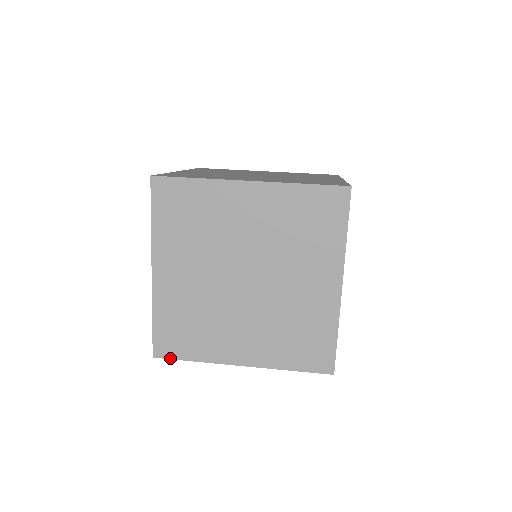
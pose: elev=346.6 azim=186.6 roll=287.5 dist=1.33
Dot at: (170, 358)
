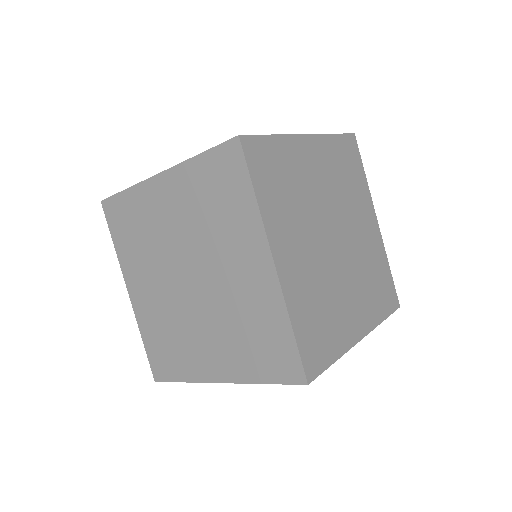
Dot at: (320, 373)
